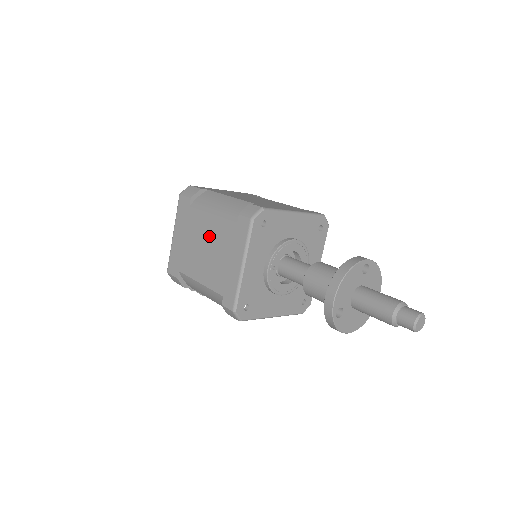
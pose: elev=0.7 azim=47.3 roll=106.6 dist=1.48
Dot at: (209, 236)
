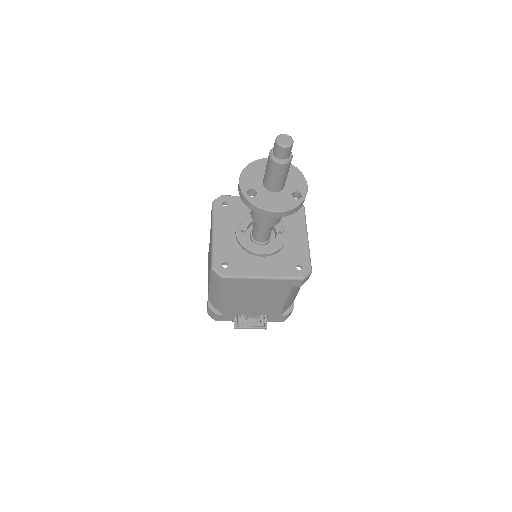
Dot at: occluded
